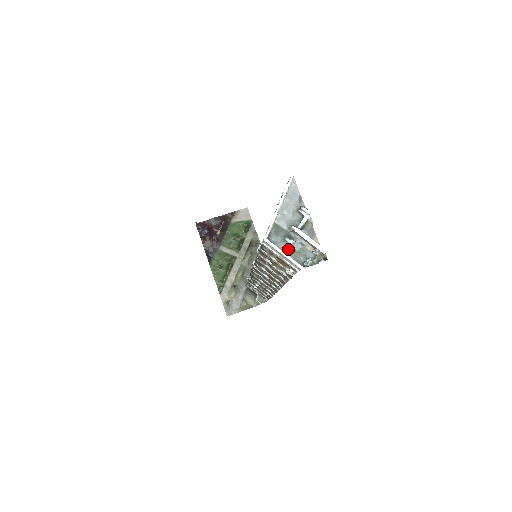
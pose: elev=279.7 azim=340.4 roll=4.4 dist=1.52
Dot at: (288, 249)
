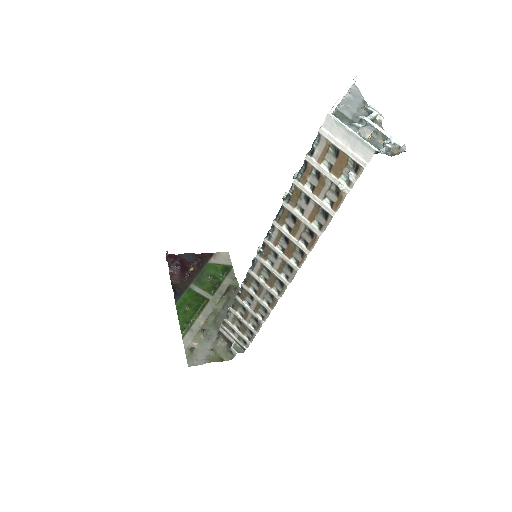
Dot at: occluded
